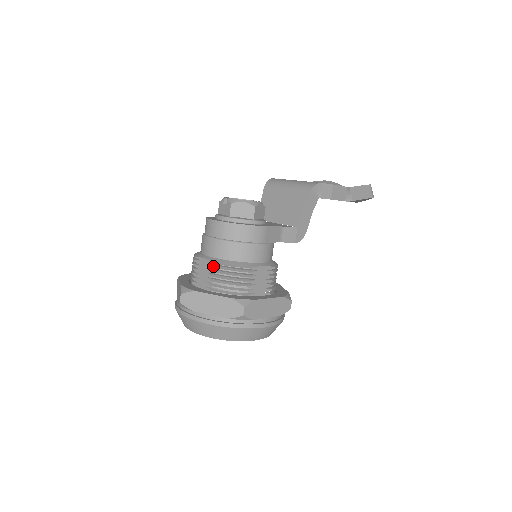
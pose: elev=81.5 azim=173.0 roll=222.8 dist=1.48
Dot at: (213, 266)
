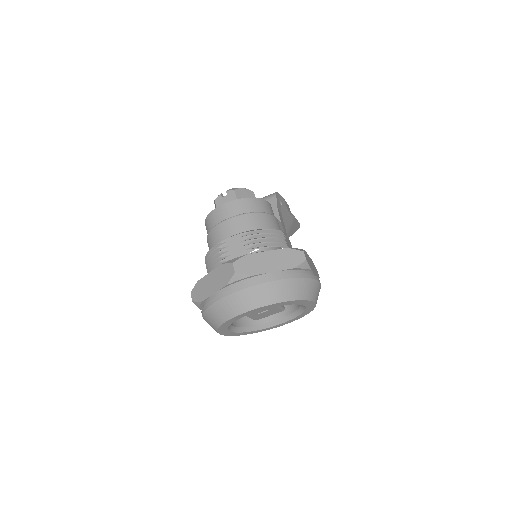
Dot at: (249, 235)
